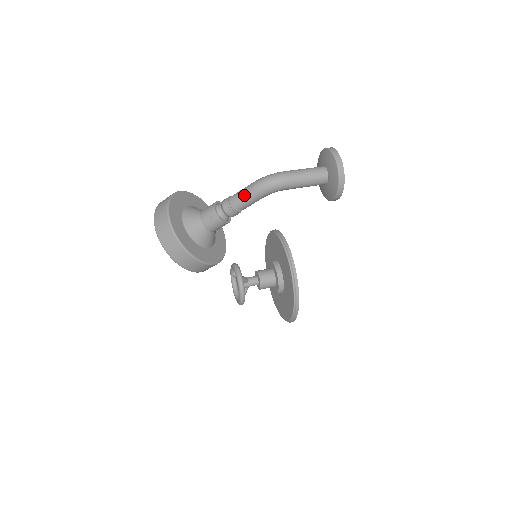
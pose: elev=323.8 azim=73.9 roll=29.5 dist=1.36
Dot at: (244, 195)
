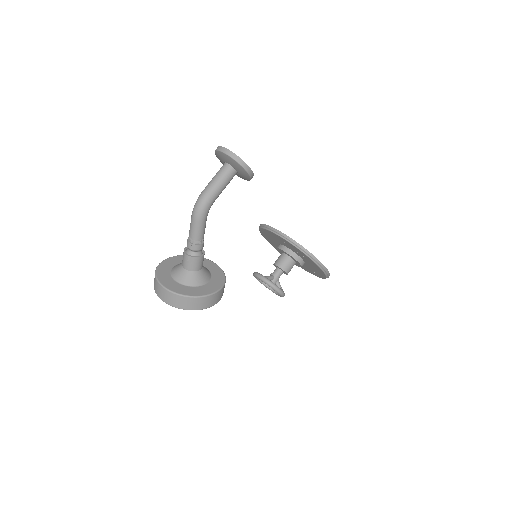
Dot at: (193, 229)
